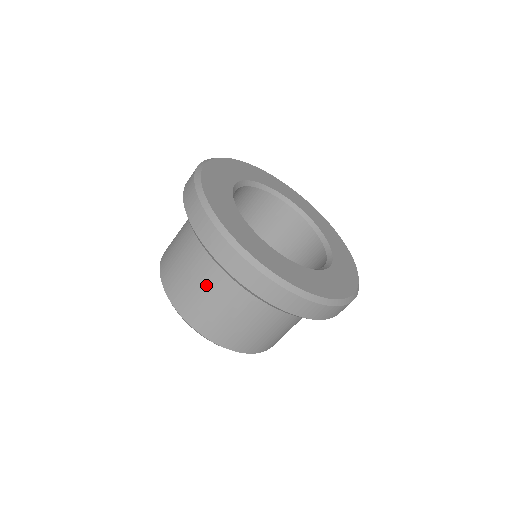
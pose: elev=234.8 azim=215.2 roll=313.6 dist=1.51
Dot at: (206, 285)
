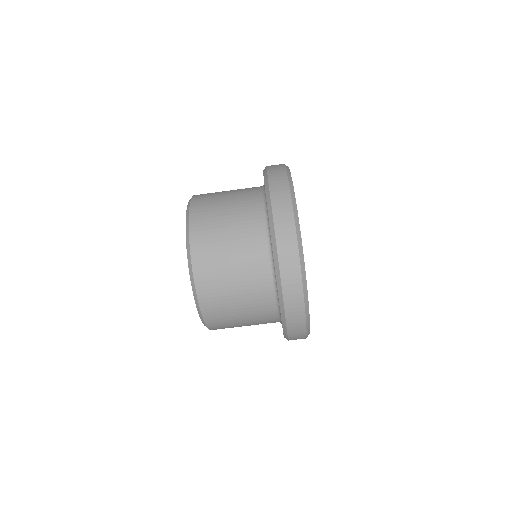
Dot at: (233, 197)
